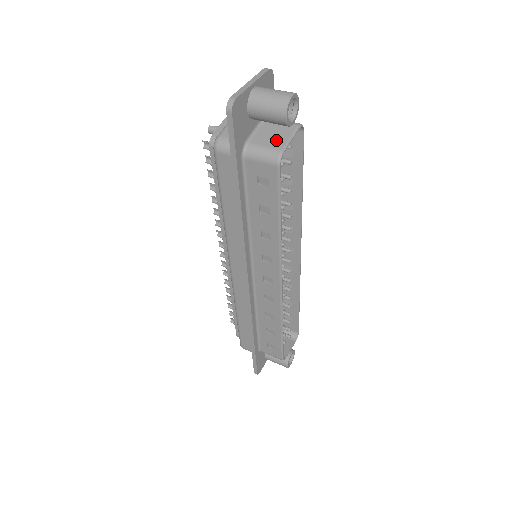
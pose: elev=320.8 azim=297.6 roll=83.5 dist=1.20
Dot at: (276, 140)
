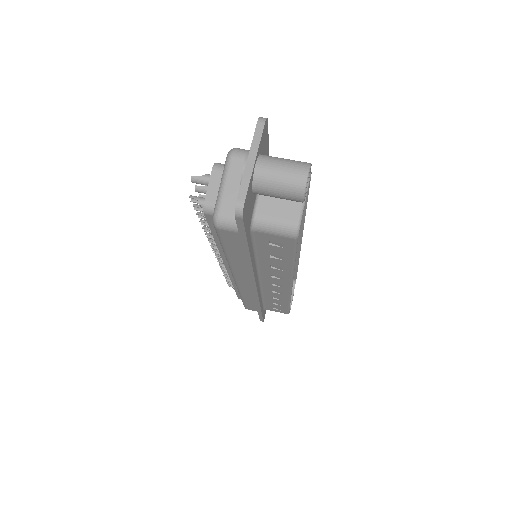
Dot at: (287, 207)
